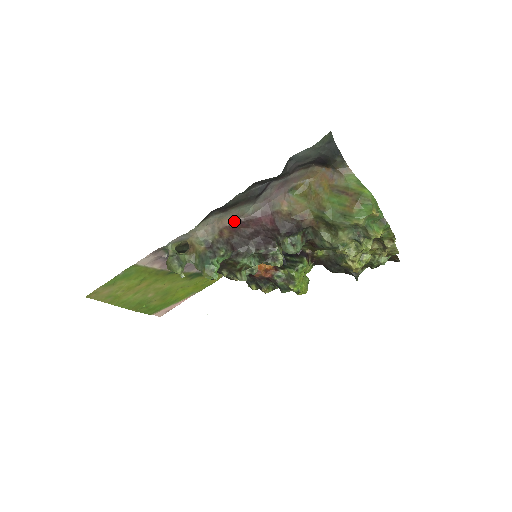
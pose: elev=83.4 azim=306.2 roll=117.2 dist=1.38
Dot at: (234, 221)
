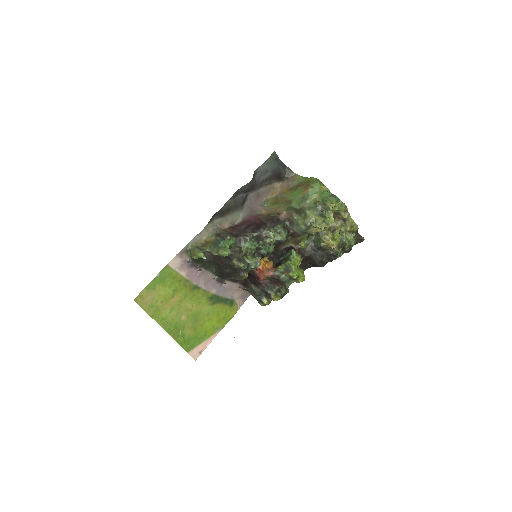
Dot at: (231, 226)
